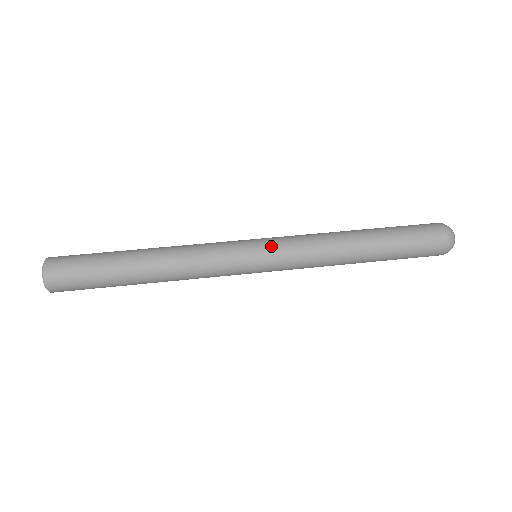
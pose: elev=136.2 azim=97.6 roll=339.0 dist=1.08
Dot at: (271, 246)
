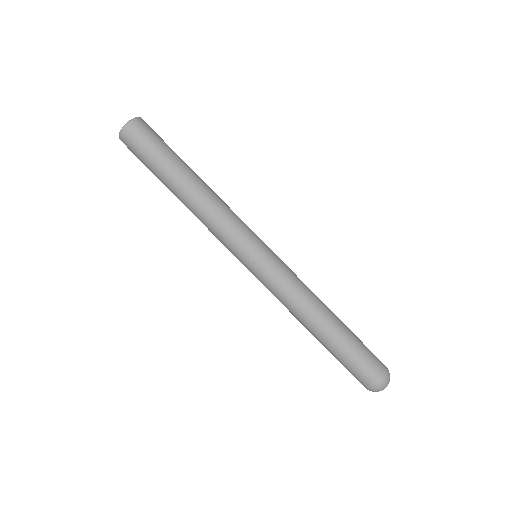
Dot at: (268, 263)
